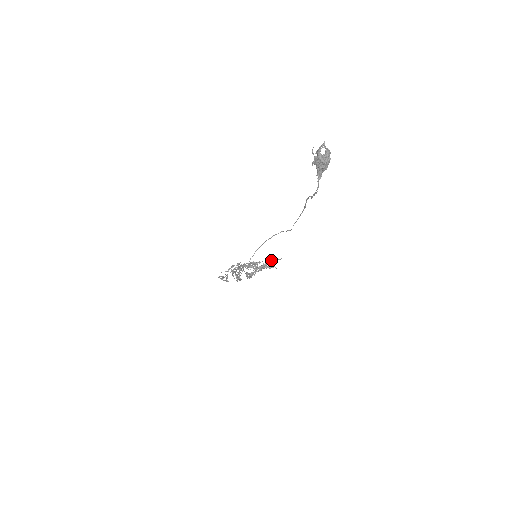
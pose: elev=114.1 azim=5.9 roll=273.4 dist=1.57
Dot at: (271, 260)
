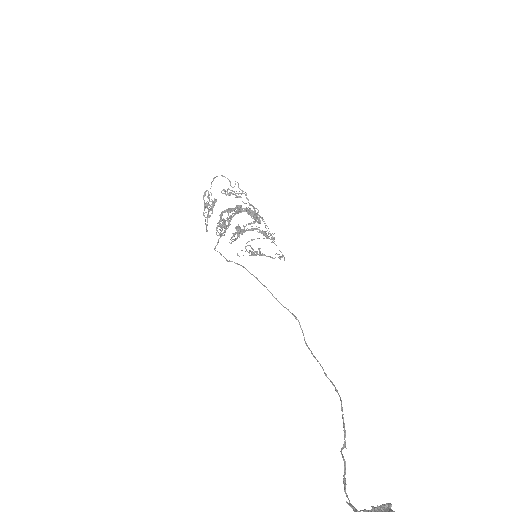
Dot at: (271, 257)
